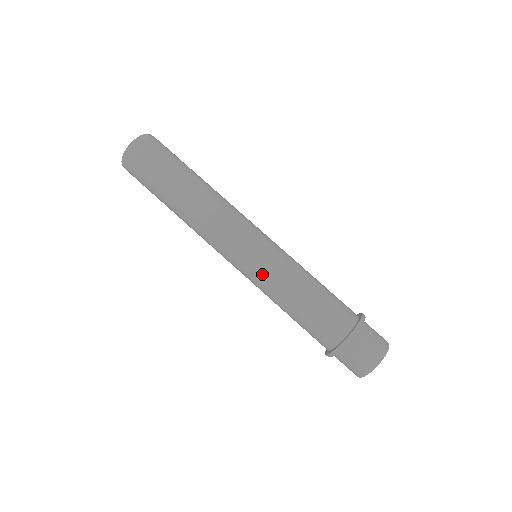
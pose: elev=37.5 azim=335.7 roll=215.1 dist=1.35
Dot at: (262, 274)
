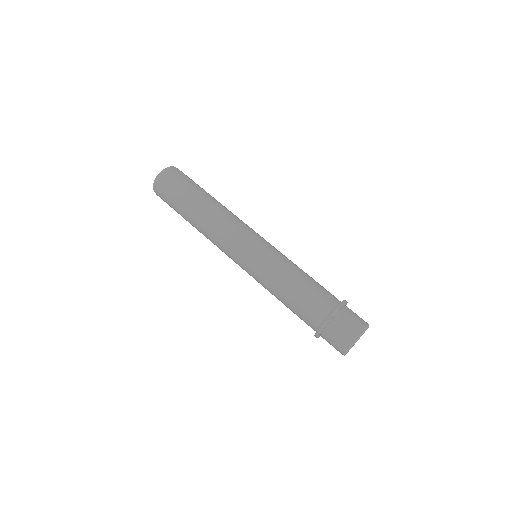
Dot at: (260, 264)
